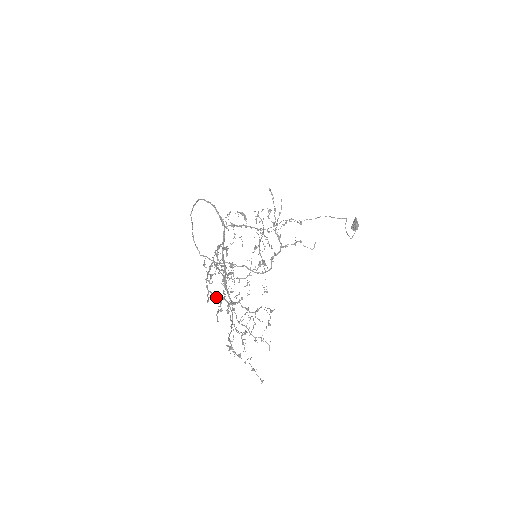
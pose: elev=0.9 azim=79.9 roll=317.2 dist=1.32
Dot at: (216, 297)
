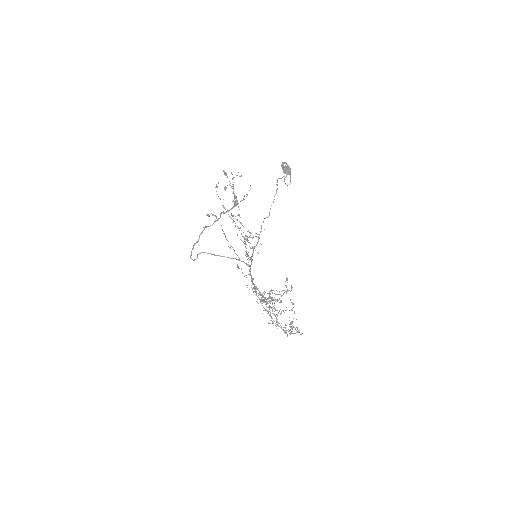
Dot at: occluded
